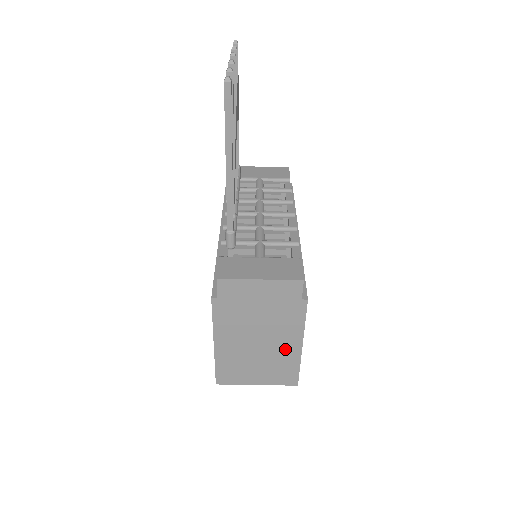
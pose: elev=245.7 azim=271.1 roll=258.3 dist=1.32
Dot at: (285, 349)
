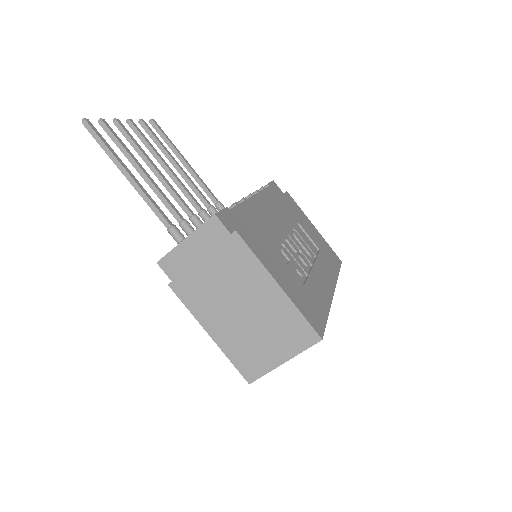
Dot at: (268, 300)
